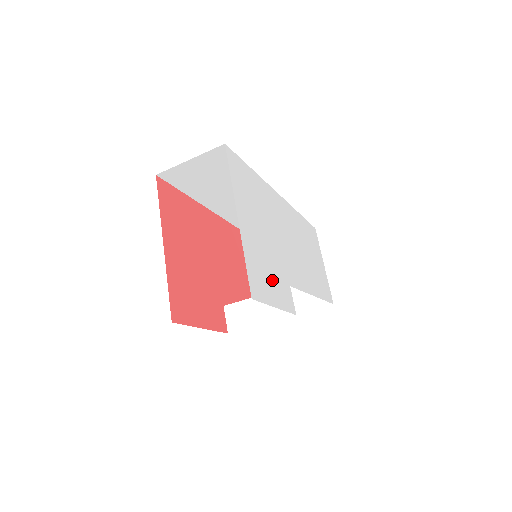
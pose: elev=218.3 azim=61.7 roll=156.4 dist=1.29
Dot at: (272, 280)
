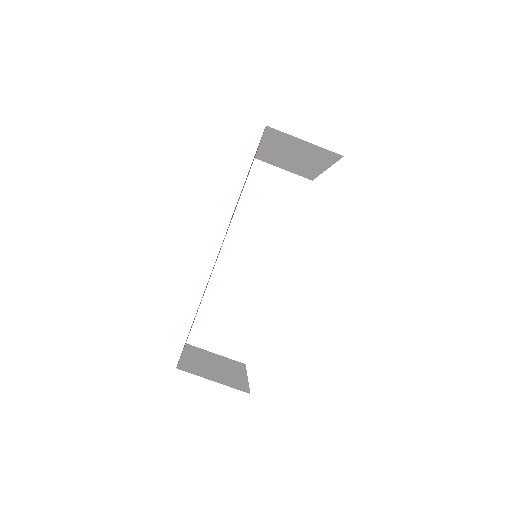
Dot at: occluded
